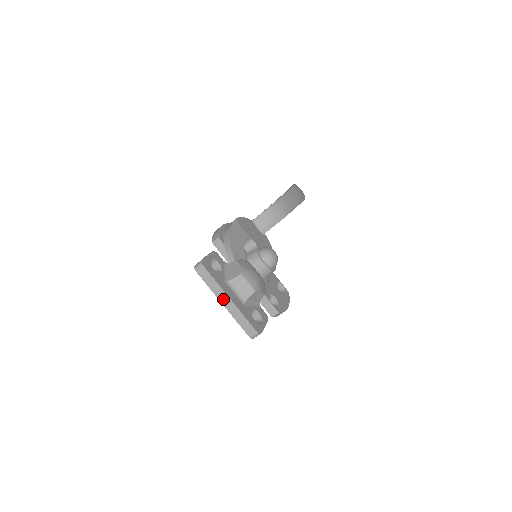
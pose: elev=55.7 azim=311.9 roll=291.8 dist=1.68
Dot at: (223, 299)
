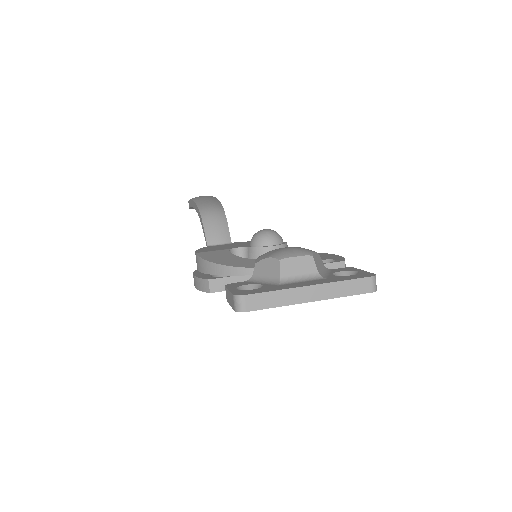
Dot at: (304, 296)
